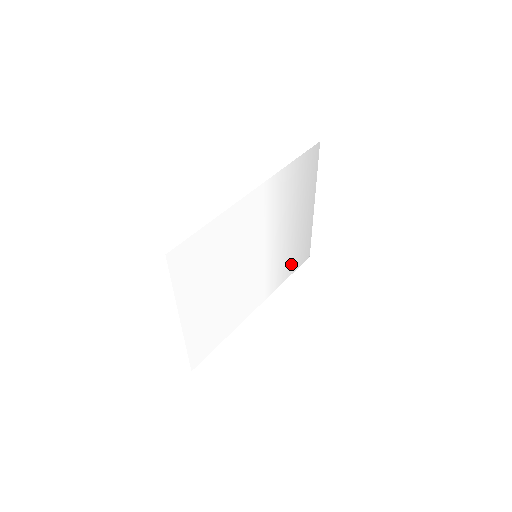
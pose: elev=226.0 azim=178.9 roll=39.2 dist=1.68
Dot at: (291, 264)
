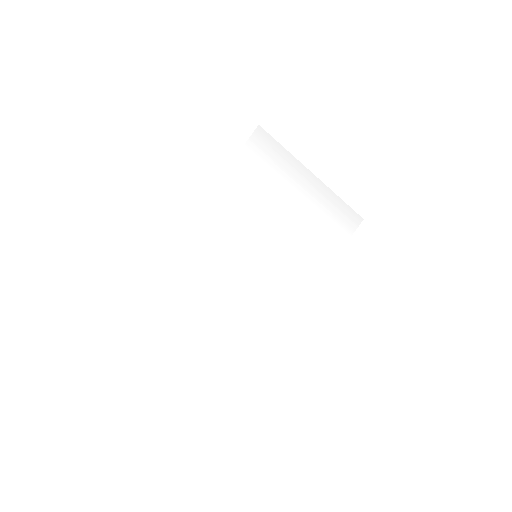
Dot at: (331, 239)
